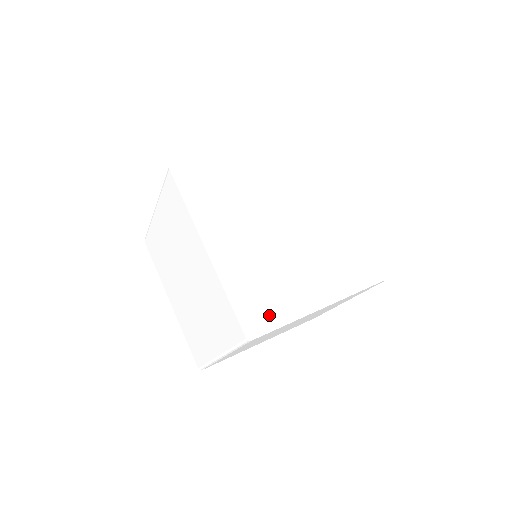
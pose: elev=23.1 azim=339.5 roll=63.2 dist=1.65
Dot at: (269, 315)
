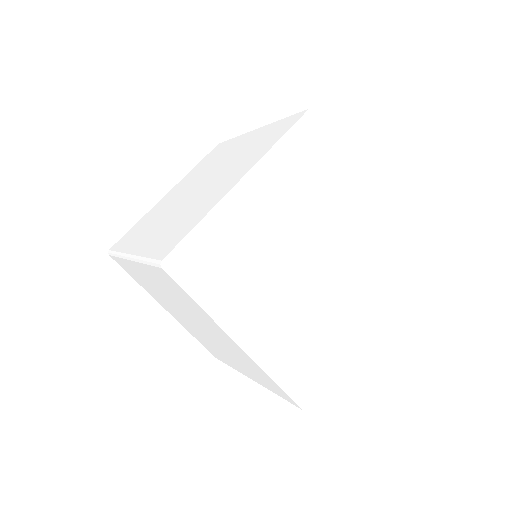
Dot at: (317, 377)
